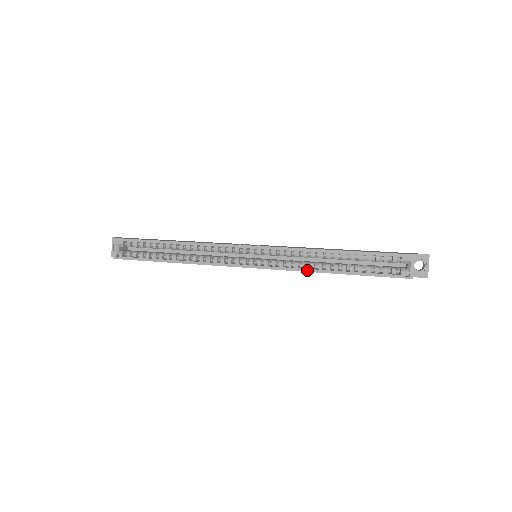
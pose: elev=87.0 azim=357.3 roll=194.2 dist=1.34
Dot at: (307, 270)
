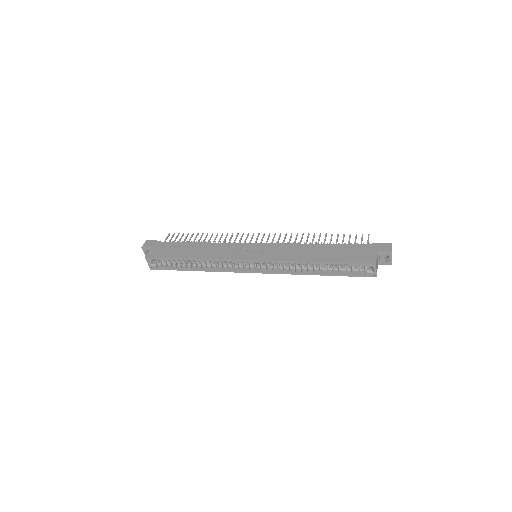
Dot at: (296, 274)
